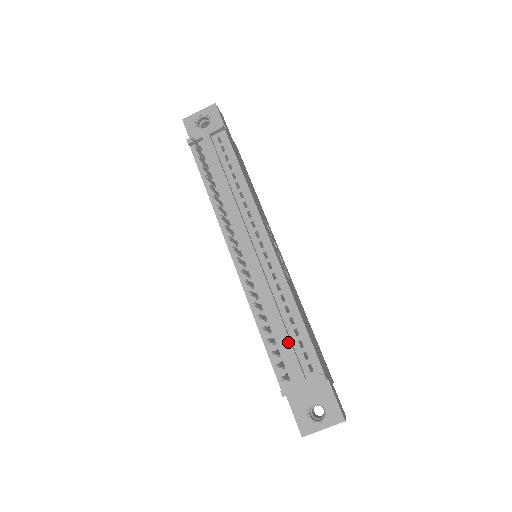
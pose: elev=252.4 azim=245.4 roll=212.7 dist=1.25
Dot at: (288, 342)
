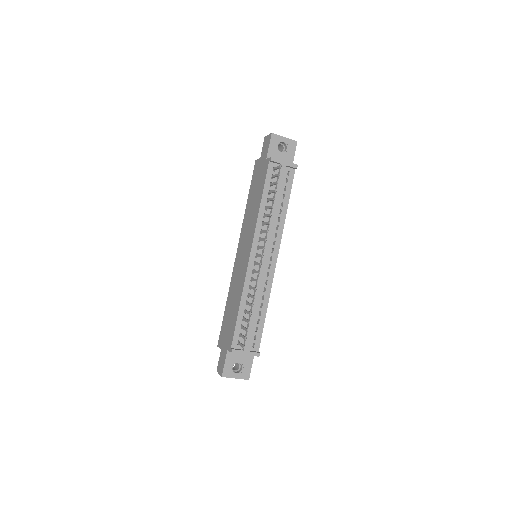
Dot at: (253, 325)
